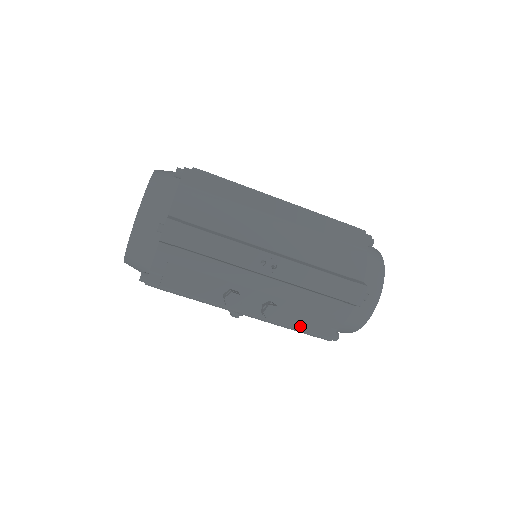
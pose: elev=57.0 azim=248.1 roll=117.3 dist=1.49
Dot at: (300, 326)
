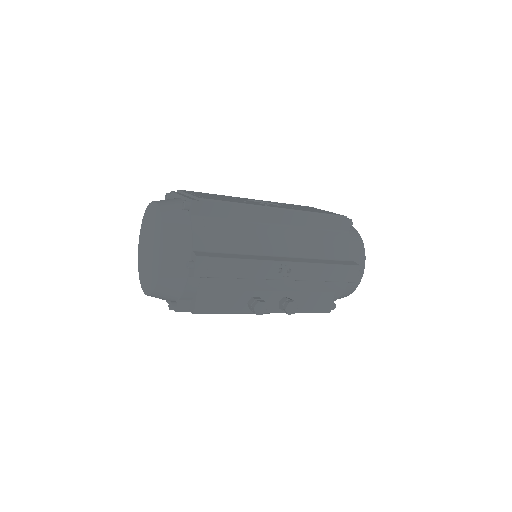
Dot at: (310, 309)
